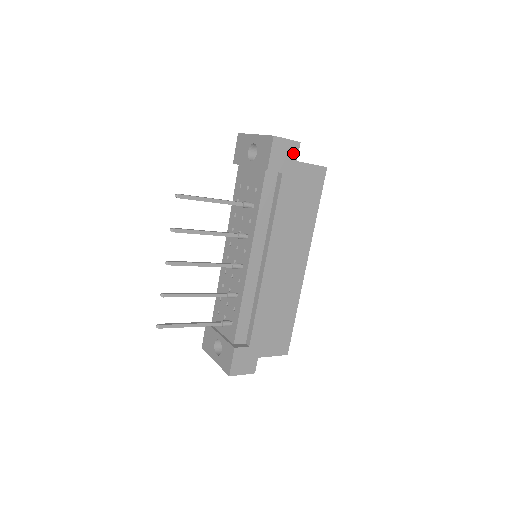
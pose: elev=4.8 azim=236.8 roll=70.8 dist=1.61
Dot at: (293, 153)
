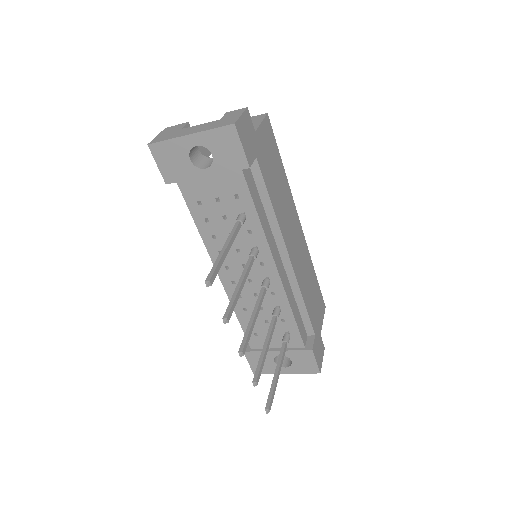
Dot at: (250, 126)
